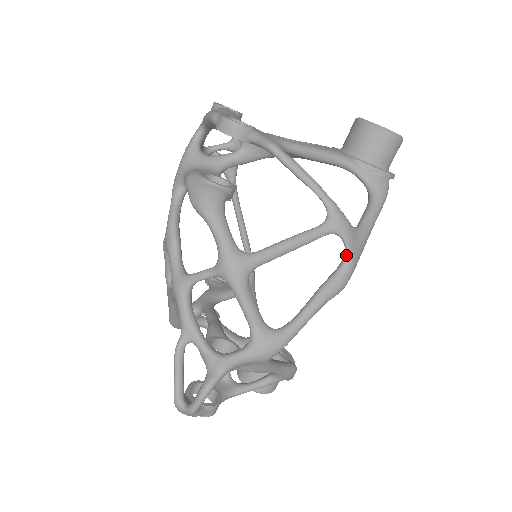
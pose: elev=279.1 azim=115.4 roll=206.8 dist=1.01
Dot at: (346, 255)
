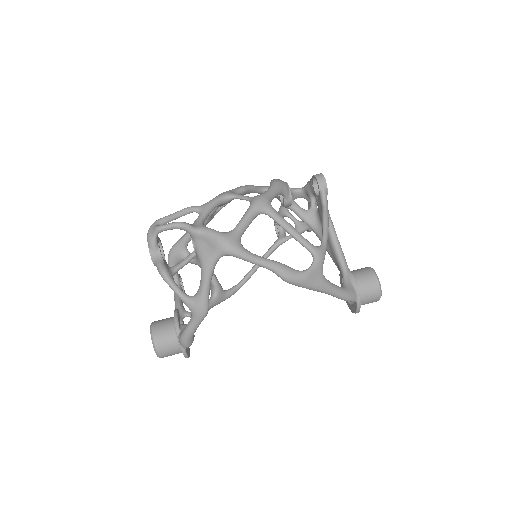
Dot at: (307, 269)
